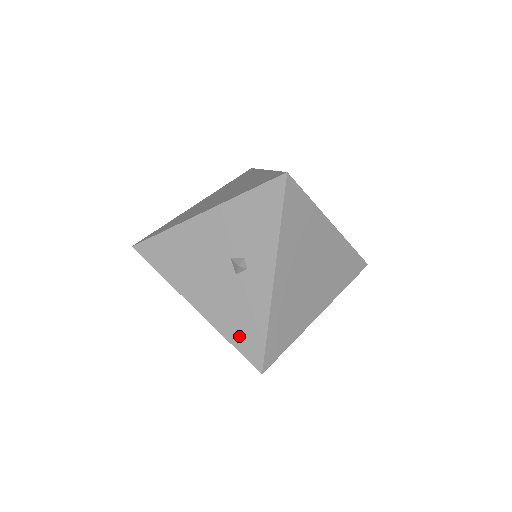
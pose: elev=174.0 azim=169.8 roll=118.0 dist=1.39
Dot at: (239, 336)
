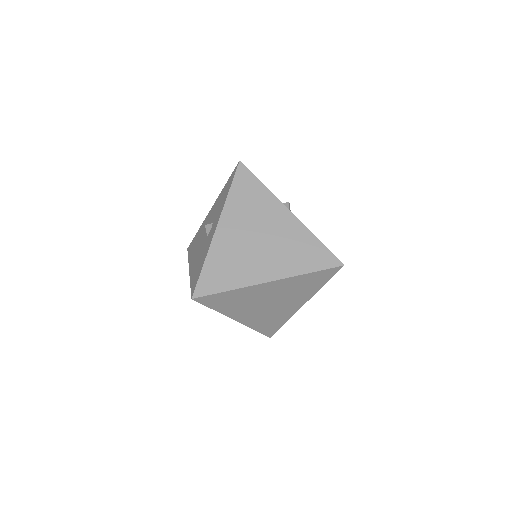
Dot at: (194, 277)
